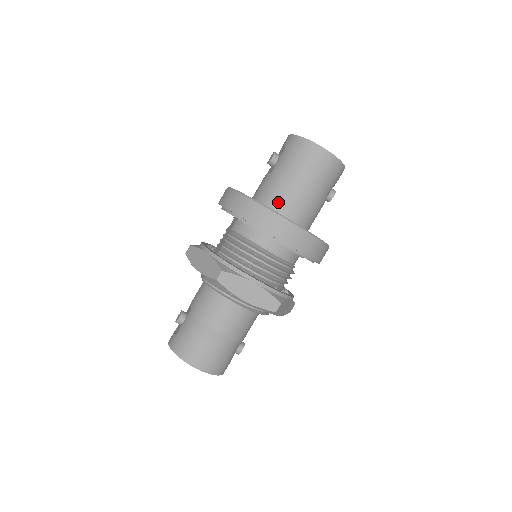
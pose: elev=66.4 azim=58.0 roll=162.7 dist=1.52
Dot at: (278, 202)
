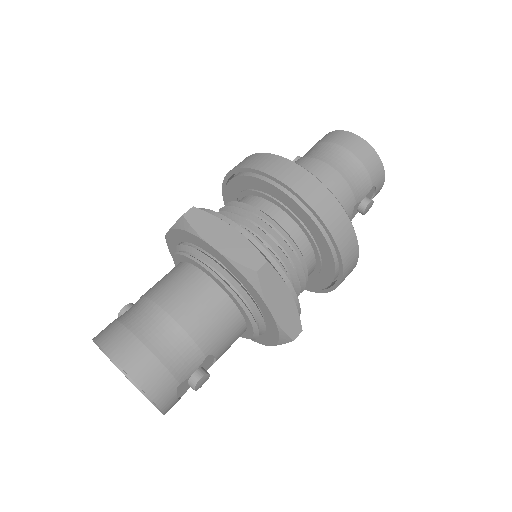
Dot at: occluded
